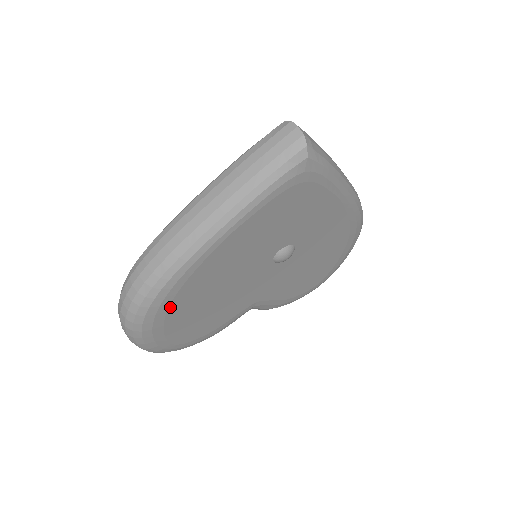
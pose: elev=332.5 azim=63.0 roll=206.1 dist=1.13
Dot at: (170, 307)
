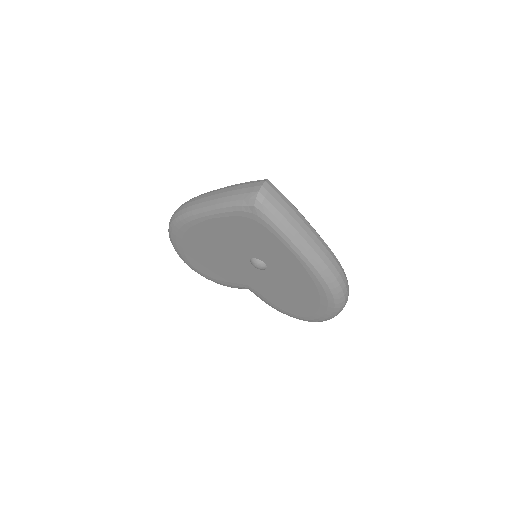
Dot at: (184, 238)
